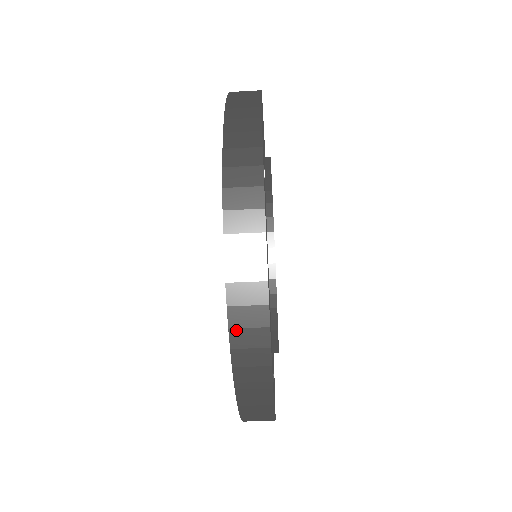
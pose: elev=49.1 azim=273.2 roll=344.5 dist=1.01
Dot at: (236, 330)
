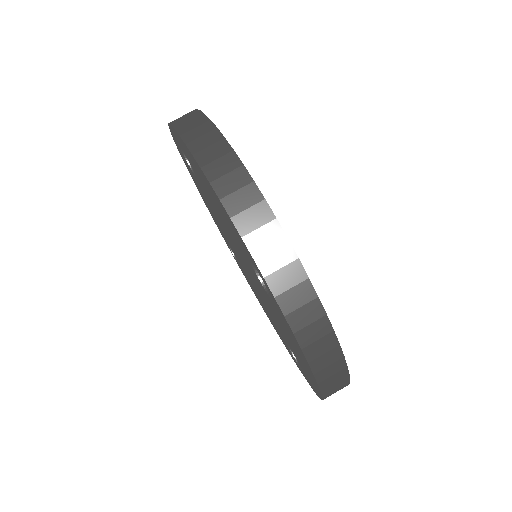
Dot at: (207, 166)
